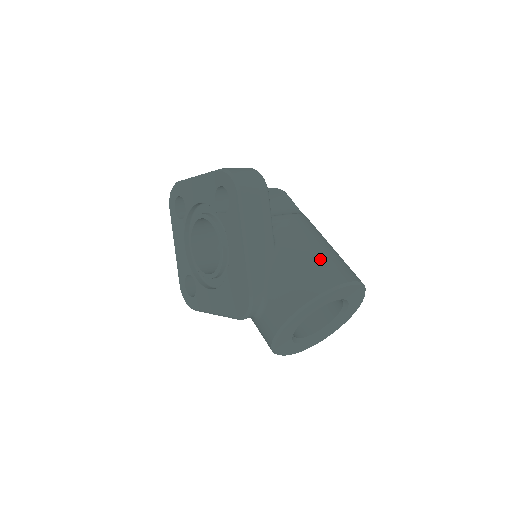
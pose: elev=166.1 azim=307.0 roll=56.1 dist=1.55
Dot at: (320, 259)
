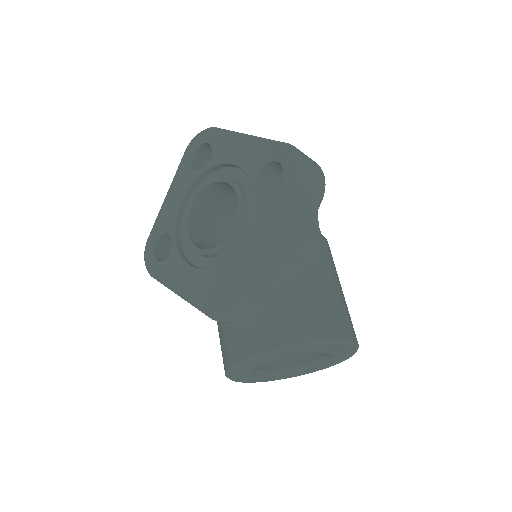
Dot at: (335, 300)
